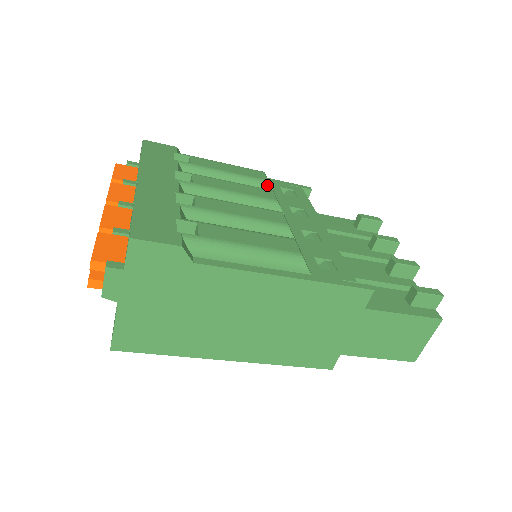
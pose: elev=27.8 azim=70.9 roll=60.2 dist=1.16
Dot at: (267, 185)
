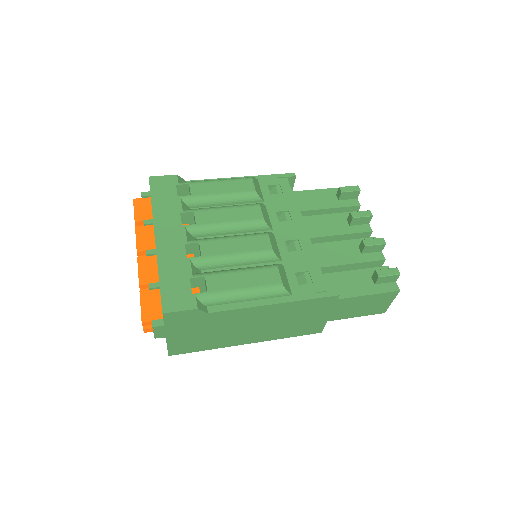
Dot at: (255, 196)
